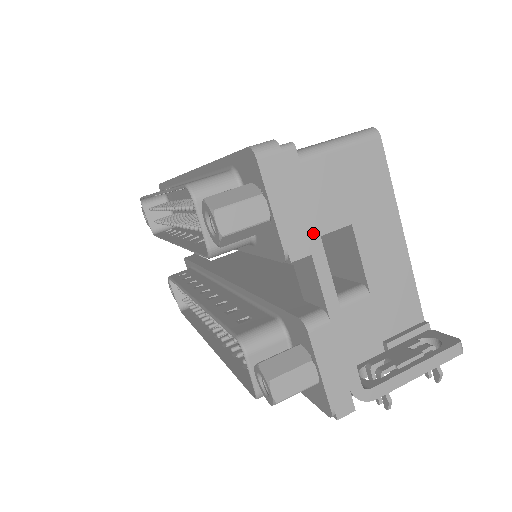
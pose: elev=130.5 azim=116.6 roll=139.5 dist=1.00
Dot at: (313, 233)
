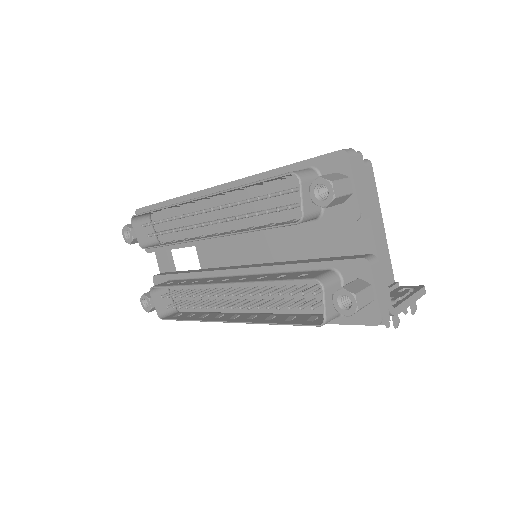
Dot at: (370, 205)
